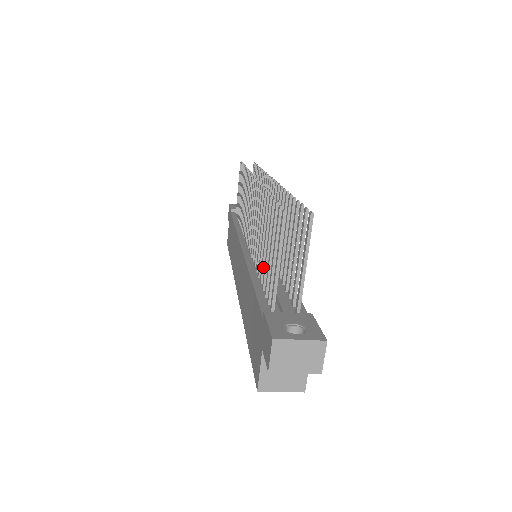
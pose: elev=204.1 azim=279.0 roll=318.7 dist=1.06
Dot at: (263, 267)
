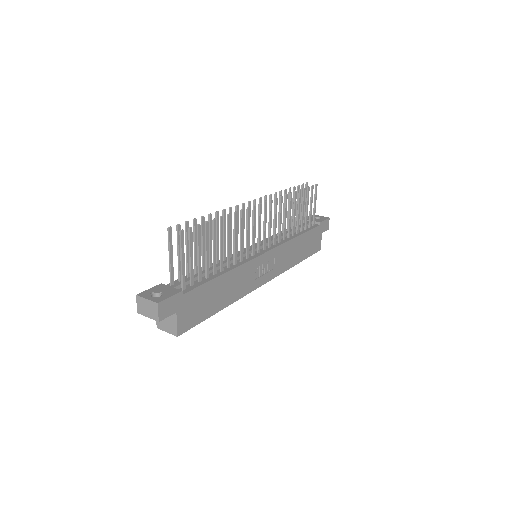
Dot at: (202, 261)
